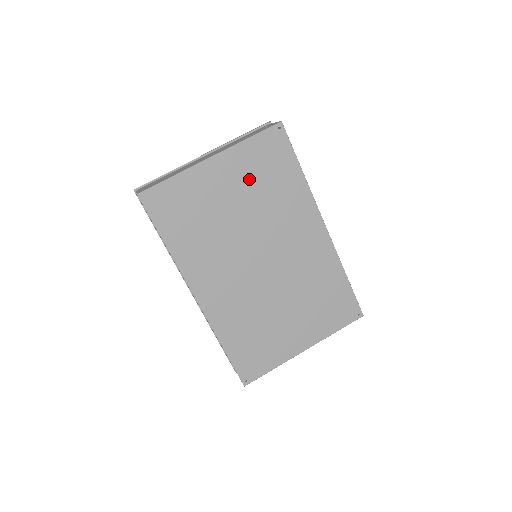
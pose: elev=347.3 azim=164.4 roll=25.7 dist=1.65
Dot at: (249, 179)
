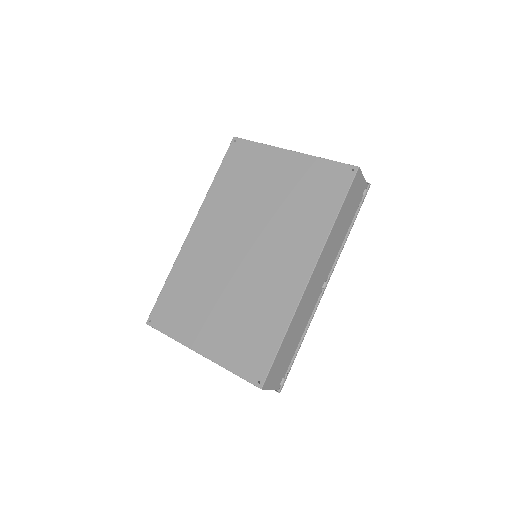
Dot at: (298, 186)
